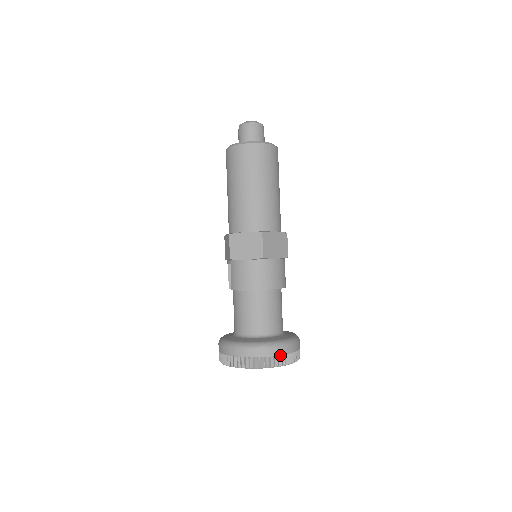
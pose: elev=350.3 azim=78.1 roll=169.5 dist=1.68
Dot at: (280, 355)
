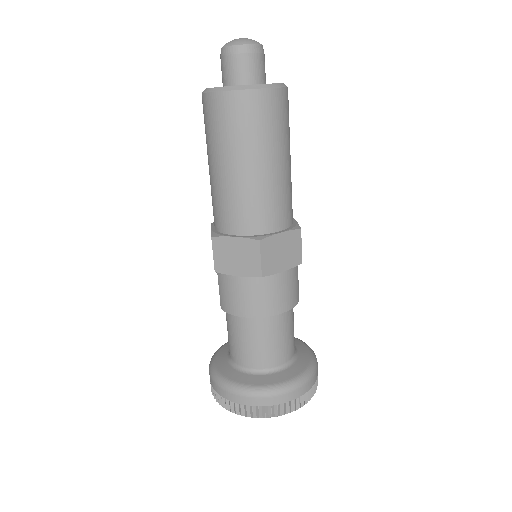
Dot at: (287, 401)
